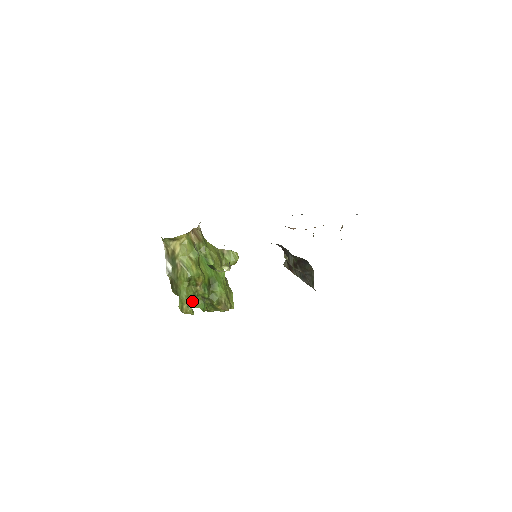
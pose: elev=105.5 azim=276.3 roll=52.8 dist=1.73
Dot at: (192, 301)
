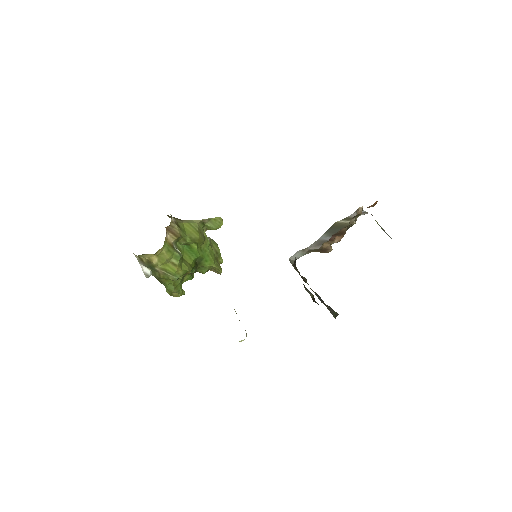
Dot at: (181, 286)
